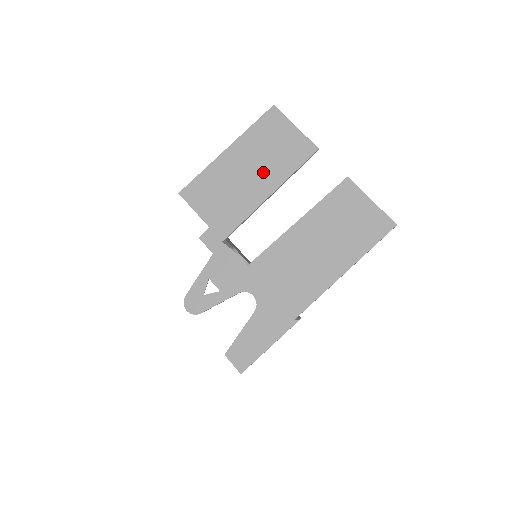
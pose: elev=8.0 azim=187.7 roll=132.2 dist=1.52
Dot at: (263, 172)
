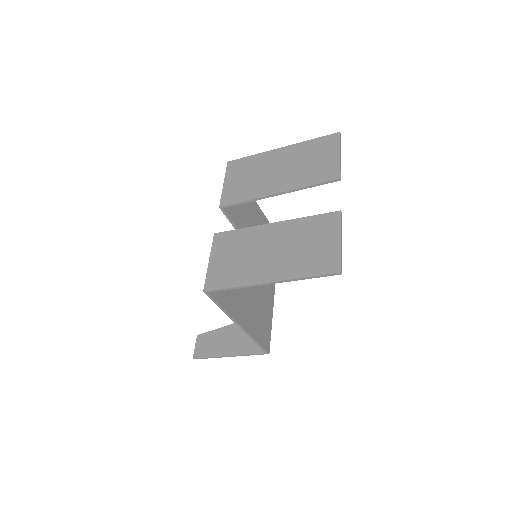
Dot at: (287, 175)
